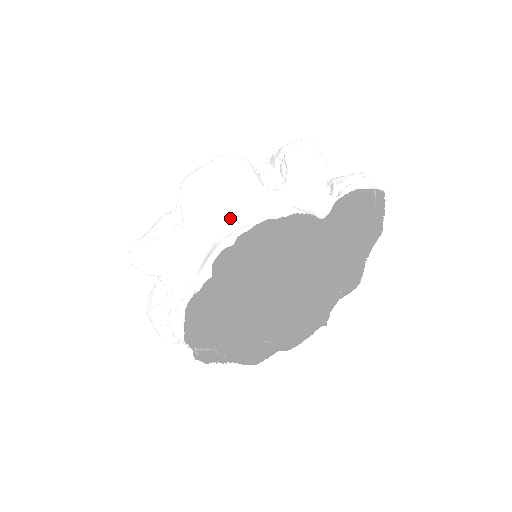
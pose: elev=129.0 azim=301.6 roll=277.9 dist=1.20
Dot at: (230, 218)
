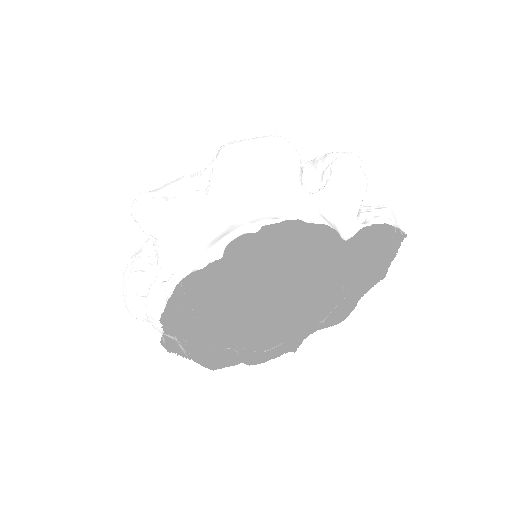
Dot at: (258, 204)
